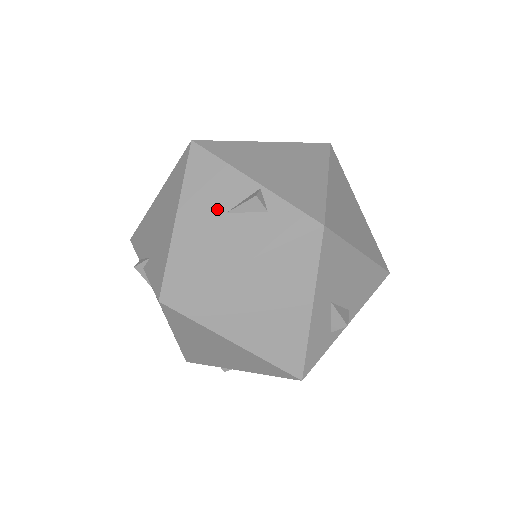
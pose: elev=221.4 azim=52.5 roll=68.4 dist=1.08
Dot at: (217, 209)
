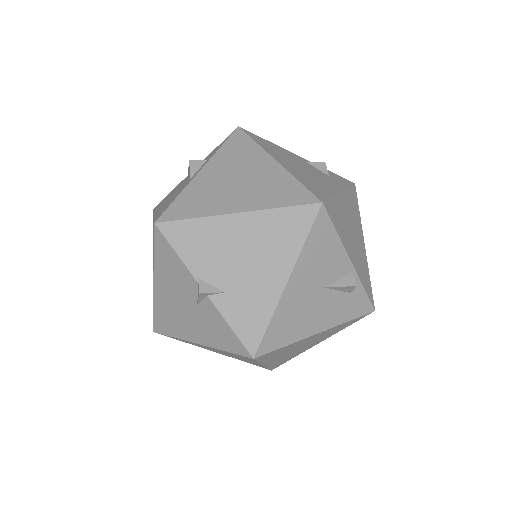
Dot at: (320, 282)
